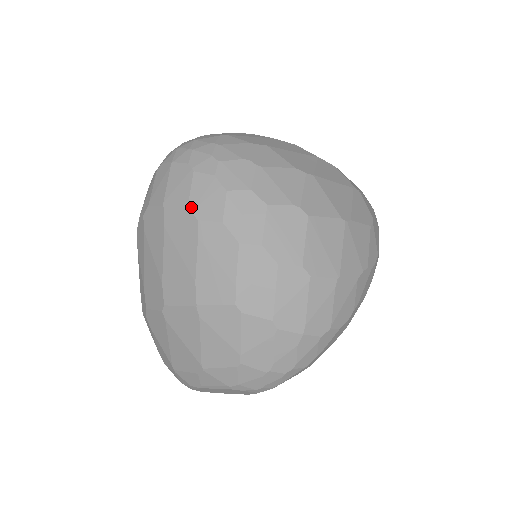
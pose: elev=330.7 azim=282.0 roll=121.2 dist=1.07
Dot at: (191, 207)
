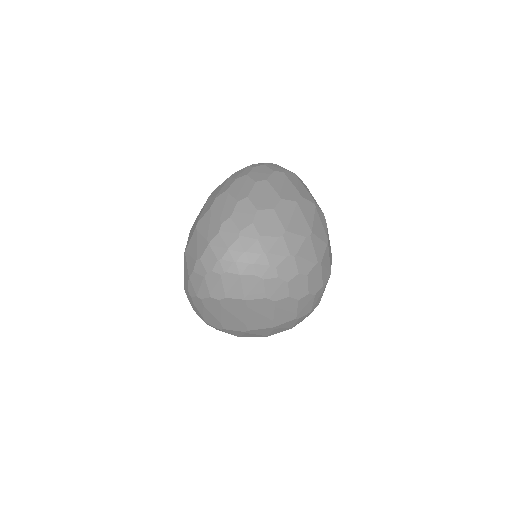
Dot at: (268, 297)
